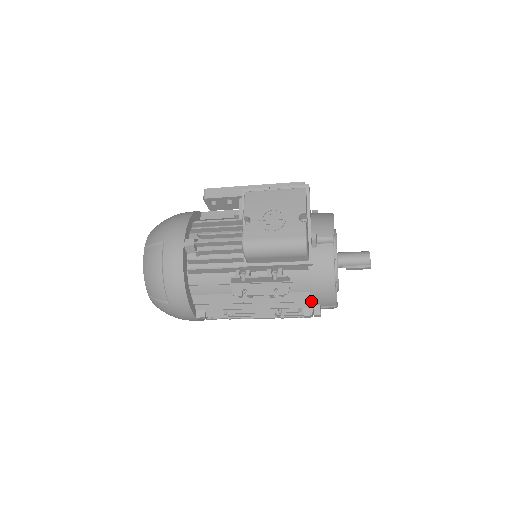
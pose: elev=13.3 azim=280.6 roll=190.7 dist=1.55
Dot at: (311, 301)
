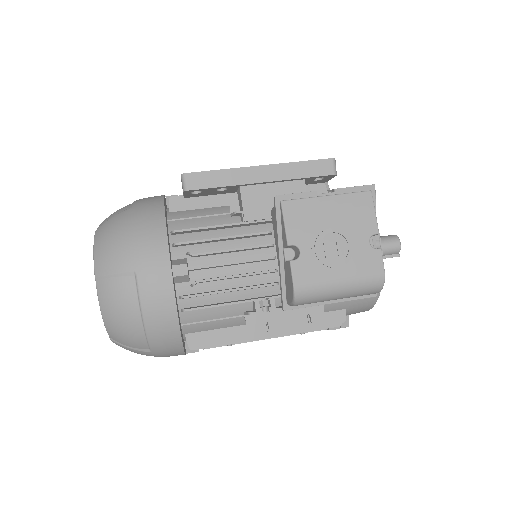
Dot at: occluded
